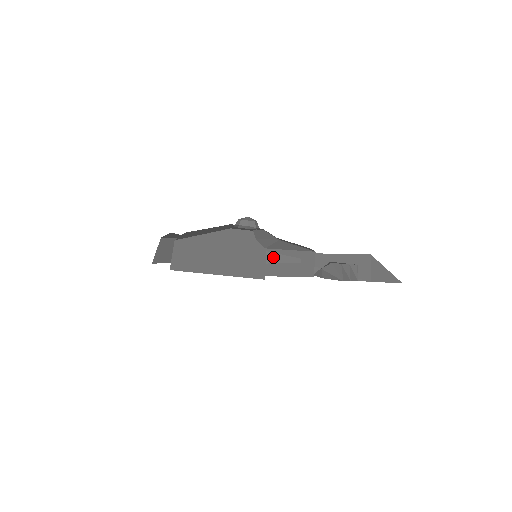
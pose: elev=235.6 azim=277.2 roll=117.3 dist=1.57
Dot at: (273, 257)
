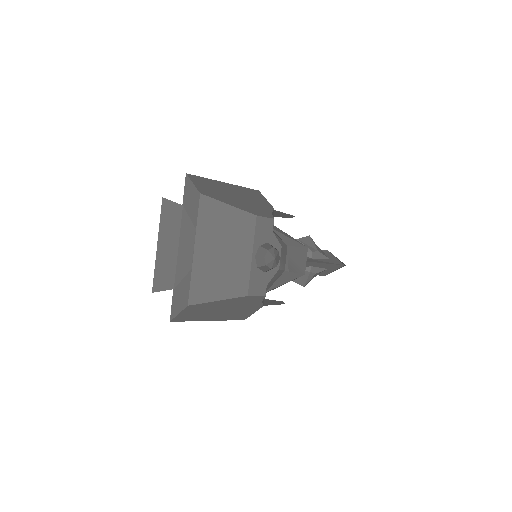
Dot at: occluded
